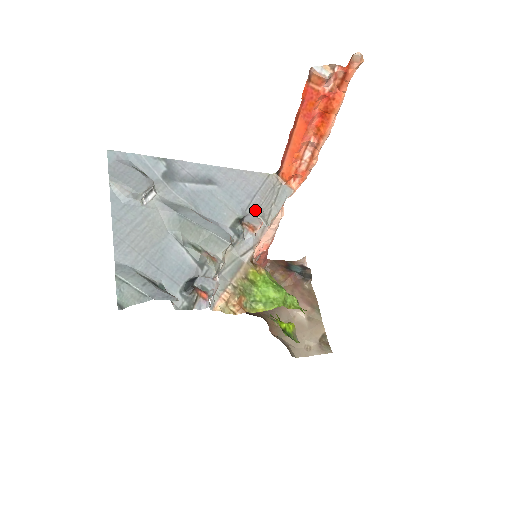
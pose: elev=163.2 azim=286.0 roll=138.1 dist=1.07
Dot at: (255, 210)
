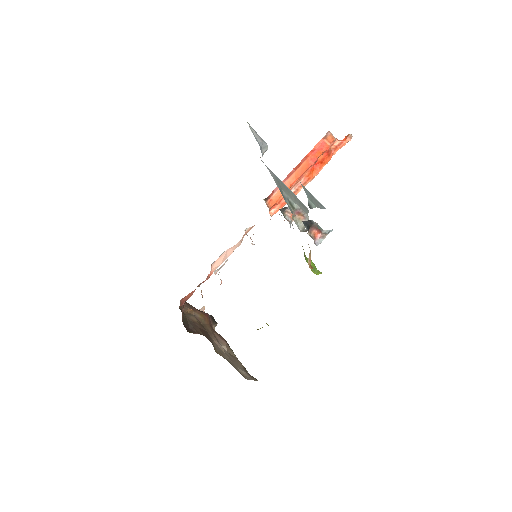
Dot at: occluded
